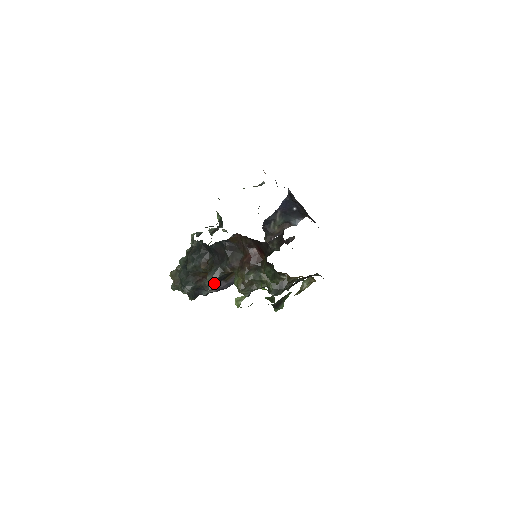
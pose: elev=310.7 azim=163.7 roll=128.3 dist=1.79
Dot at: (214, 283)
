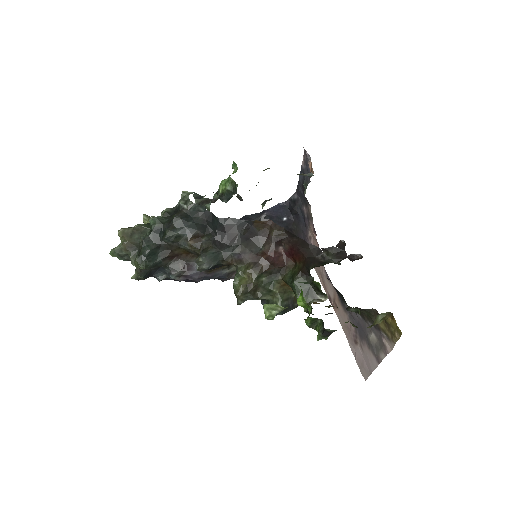
Dot at: (203, 270)
